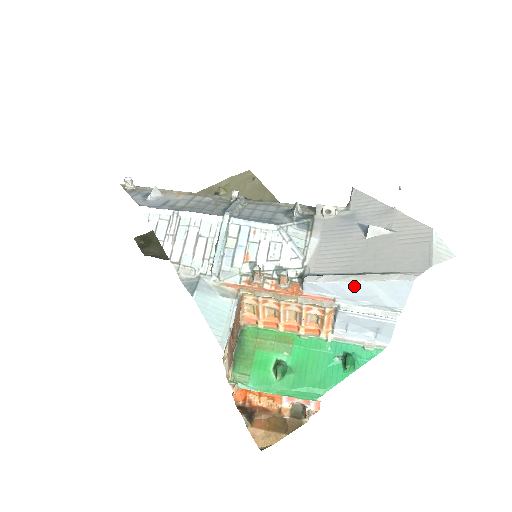
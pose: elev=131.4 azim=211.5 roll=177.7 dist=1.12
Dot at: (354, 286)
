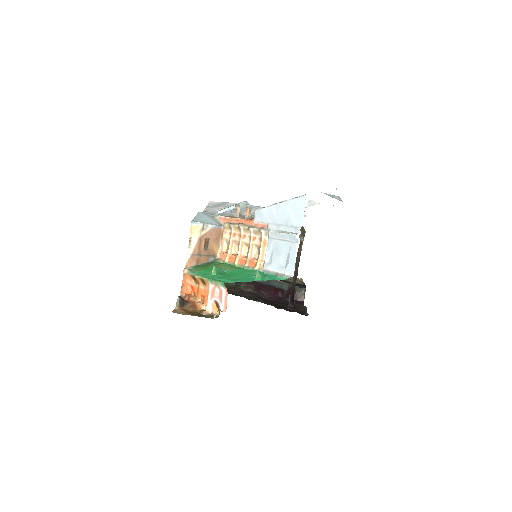
Dot at: (278, 208)
